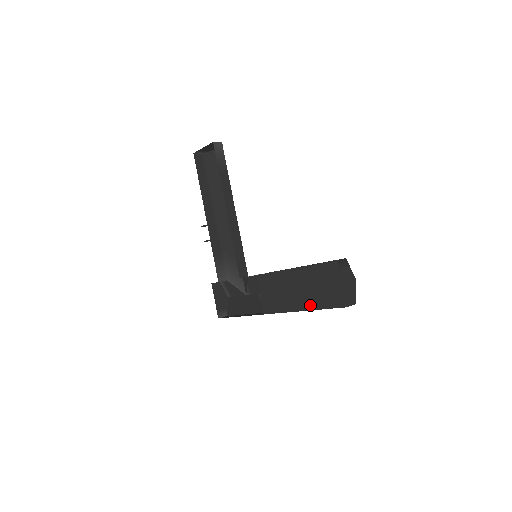
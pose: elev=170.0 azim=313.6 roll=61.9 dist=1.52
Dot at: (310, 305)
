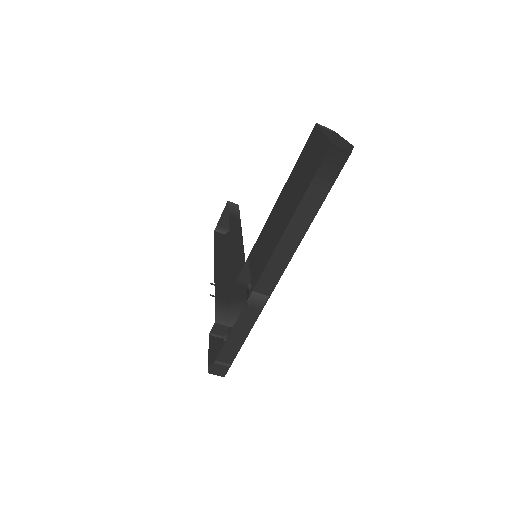
Dot at: (296, 204)
